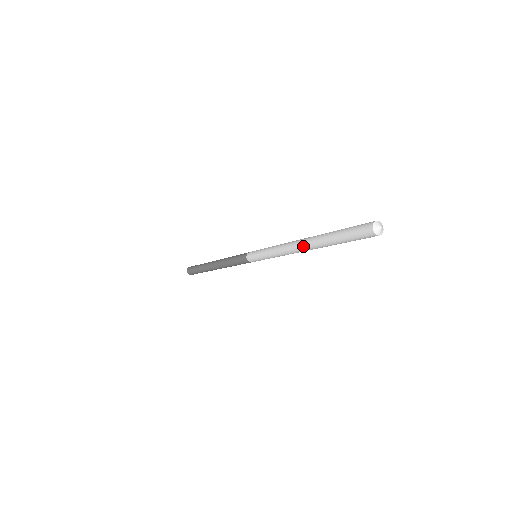
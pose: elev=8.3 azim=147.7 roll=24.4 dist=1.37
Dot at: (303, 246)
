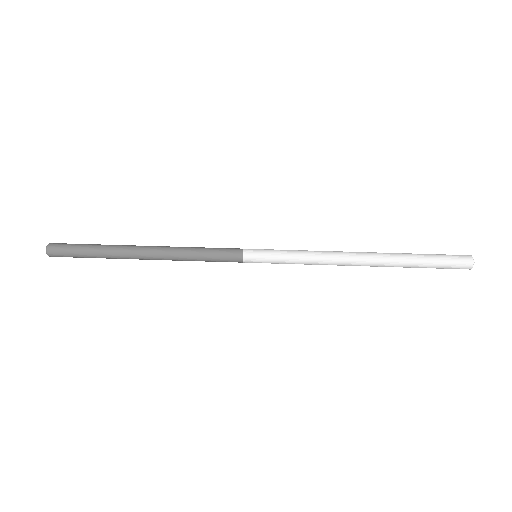
Dot at: (366, 265)
